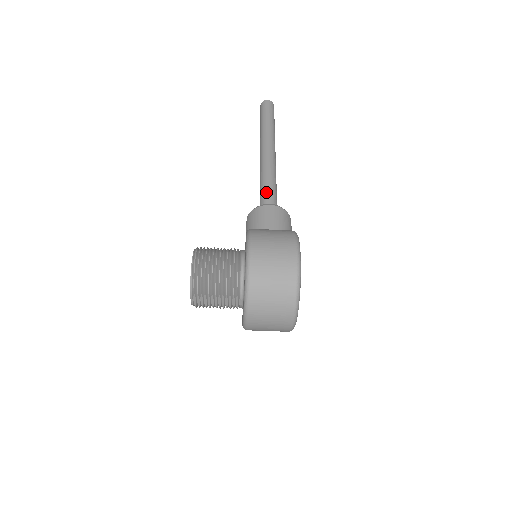
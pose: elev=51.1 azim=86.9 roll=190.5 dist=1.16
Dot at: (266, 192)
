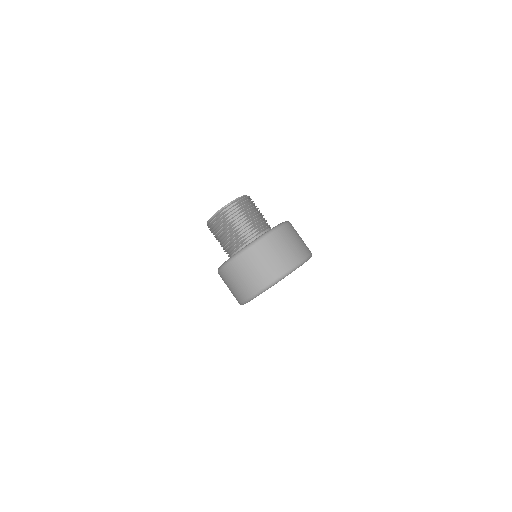
Dot at: occluded
